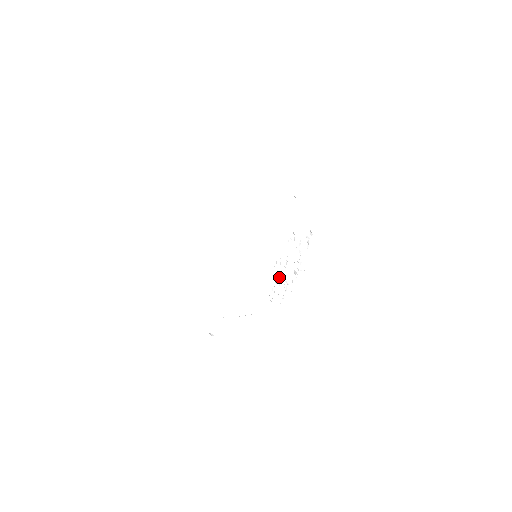
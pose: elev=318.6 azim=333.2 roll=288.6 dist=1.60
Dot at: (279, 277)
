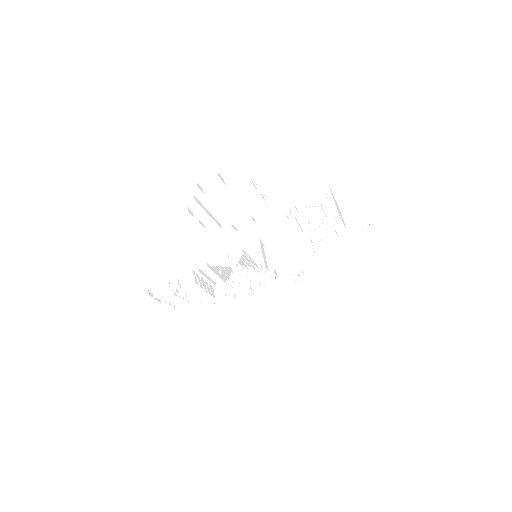
Dot at: (233, 283)
